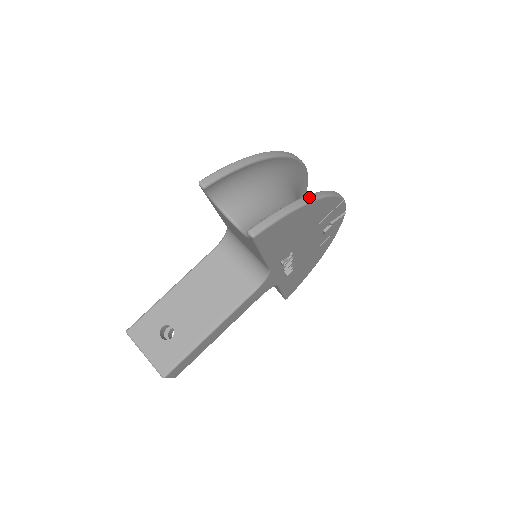
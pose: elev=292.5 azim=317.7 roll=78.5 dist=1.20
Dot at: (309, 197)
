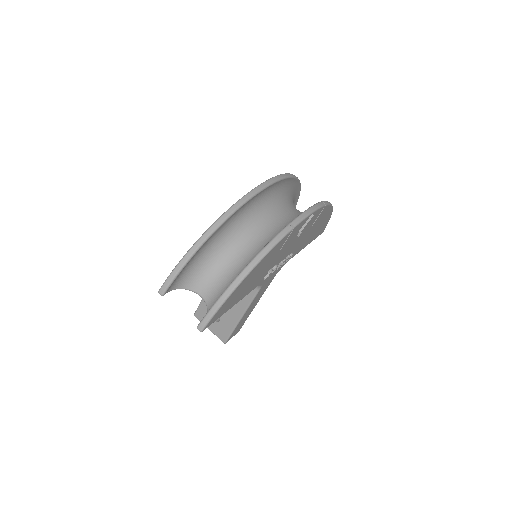
Dot at: (239, 278)
